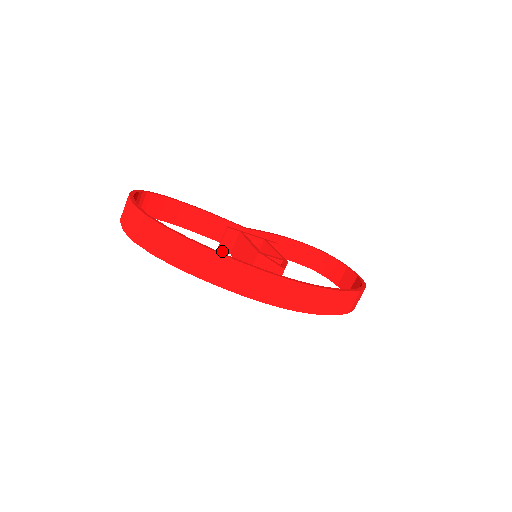
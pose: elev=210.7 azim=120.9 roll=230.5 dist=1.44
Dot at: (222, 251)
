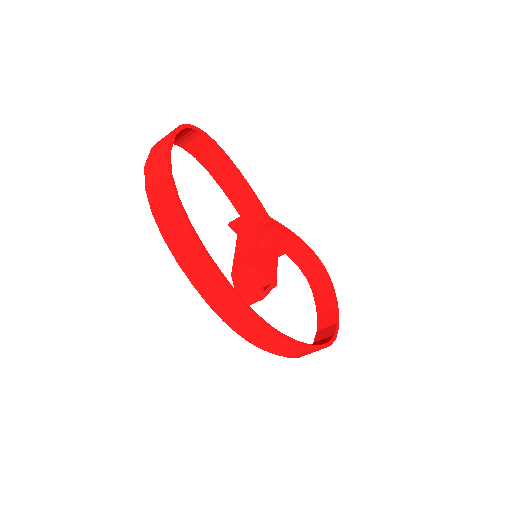
Dot at: (231, 228)
